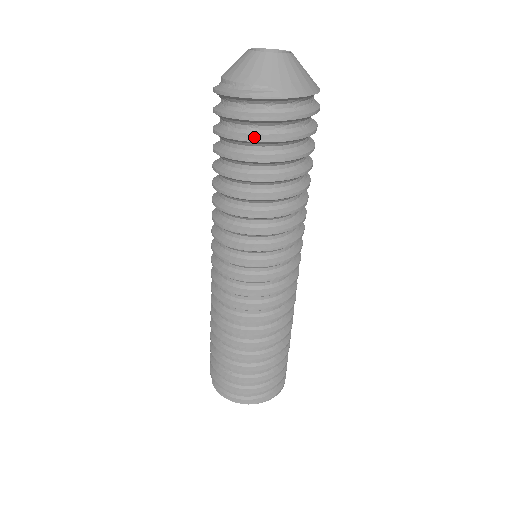
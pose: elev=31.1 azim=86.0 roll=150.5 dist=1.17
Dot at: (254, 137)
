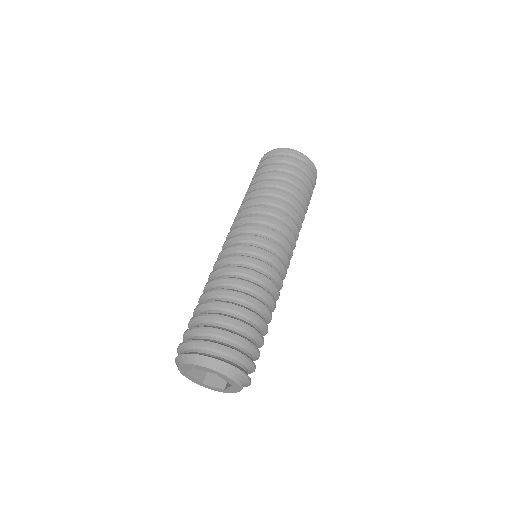
Dot at: (289, 165)
